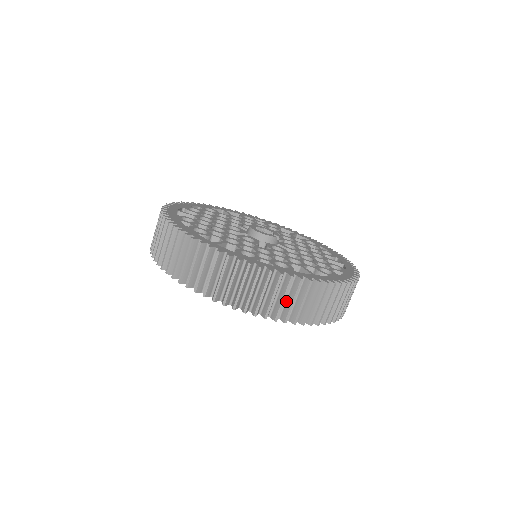
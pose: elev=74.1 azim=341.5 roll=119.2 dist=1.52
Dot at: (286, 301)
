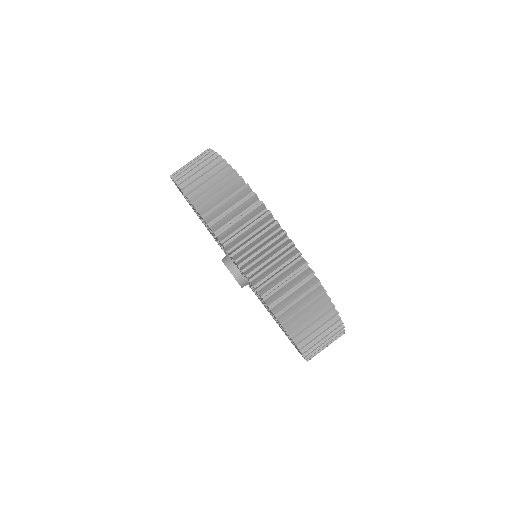
Dot at: occluded
